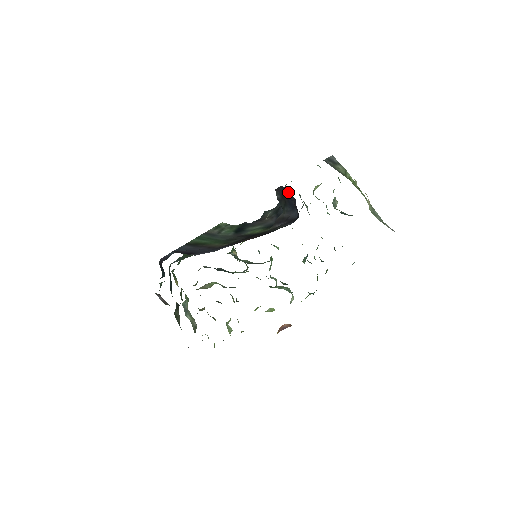
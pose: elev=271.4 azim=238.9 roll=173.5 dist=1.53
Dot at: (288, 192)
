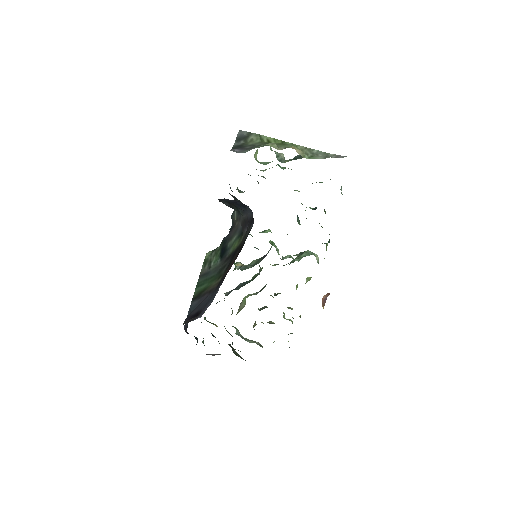
Dot at: (228, 200)
